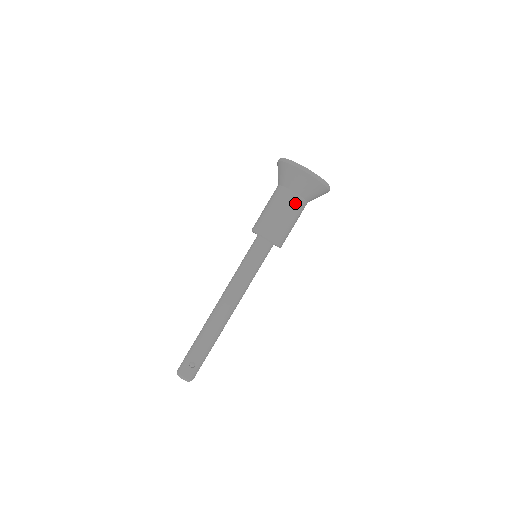
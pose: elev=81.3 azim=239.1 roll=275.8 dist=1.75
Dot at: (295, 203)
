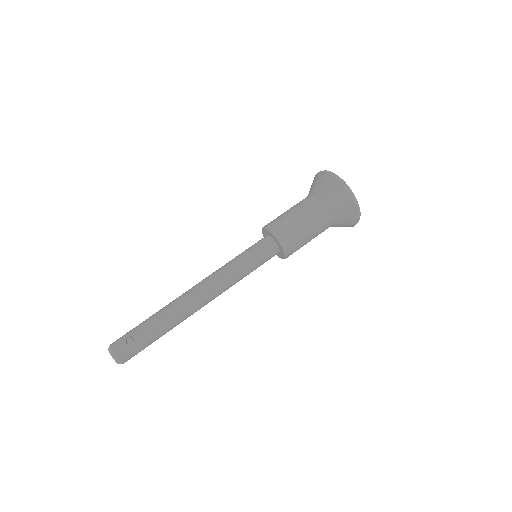
Dot at: (317, 211)
